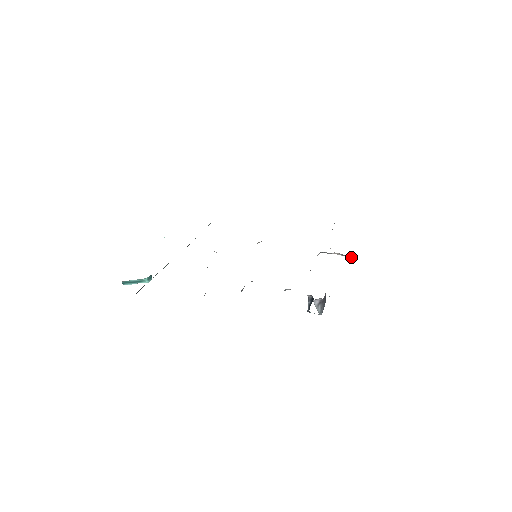
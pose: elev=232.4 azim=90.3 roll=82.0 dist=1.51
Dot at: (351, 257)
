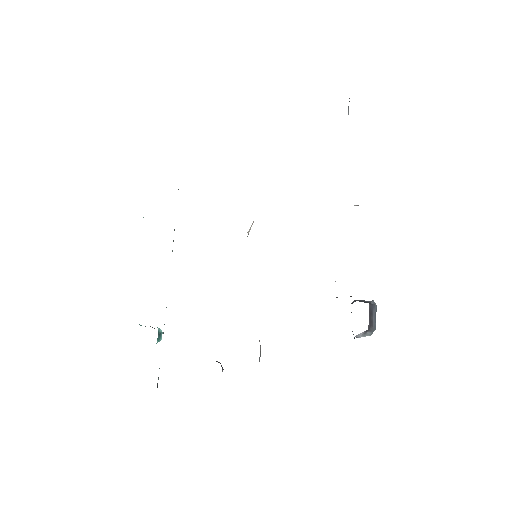
Dot at: occluded
